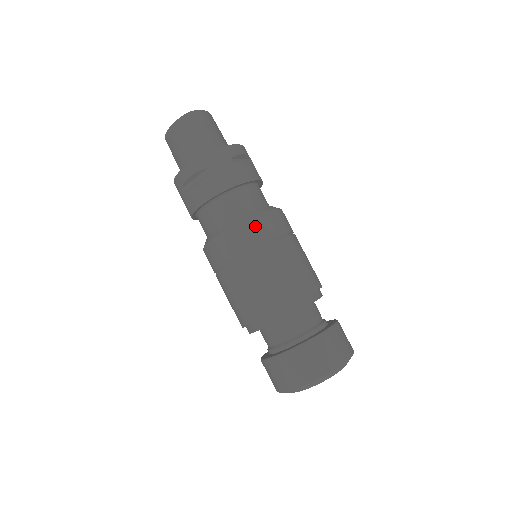
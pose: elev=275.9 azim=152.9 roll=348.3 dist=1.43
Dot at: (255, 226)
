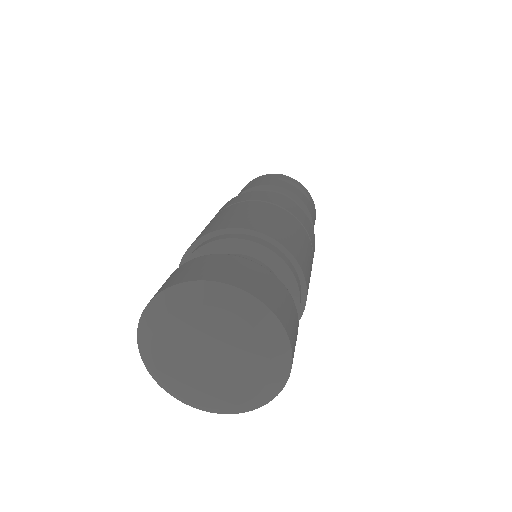
Dot at: (249, 194)
